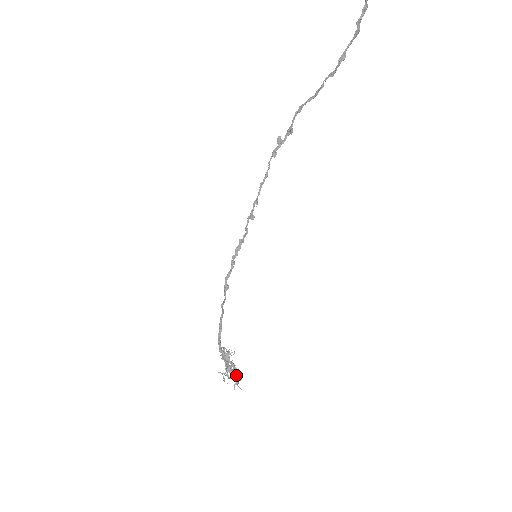
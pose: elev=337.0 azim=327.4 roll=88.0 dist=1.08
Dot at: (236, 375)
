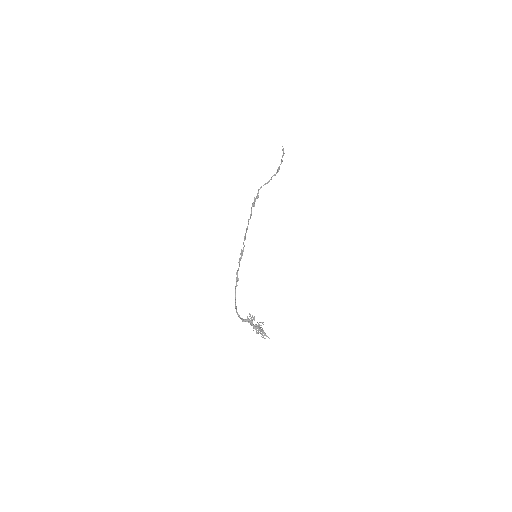
Dot at: (261, 331)
